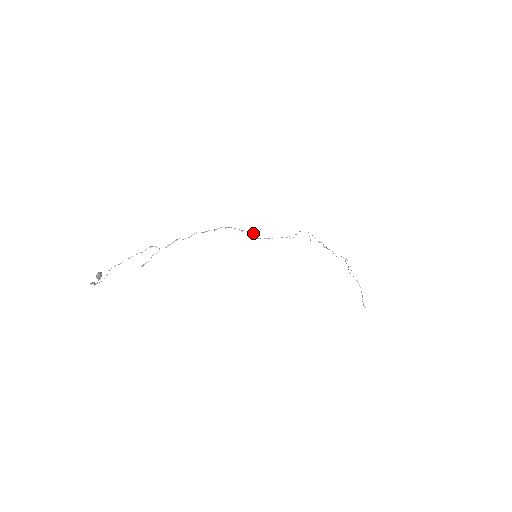
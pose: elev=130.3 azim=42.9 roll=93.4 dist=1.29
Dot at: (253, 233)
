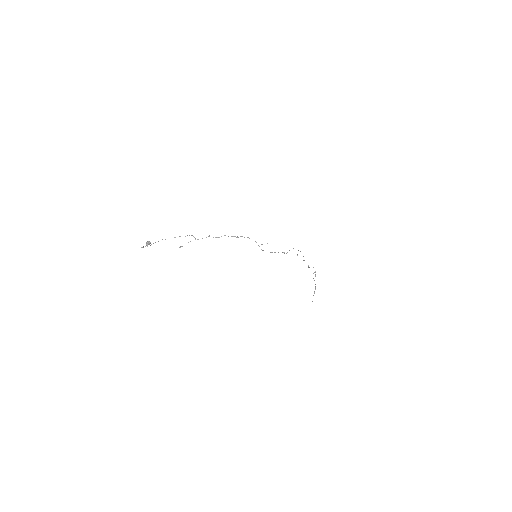
Dot at: occluded
